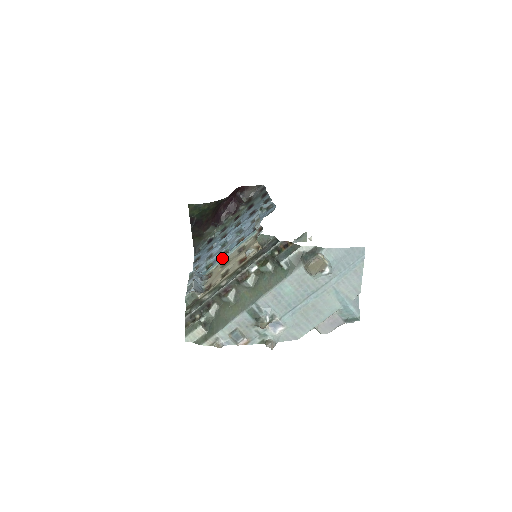
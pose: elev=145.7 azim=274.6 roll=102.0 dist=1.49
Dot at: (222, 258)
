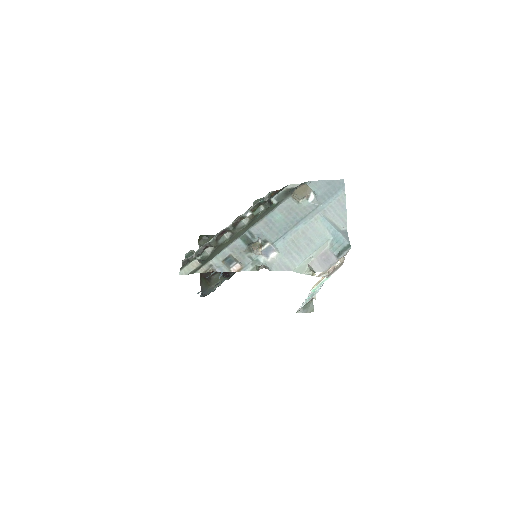
Dot at: occluded
